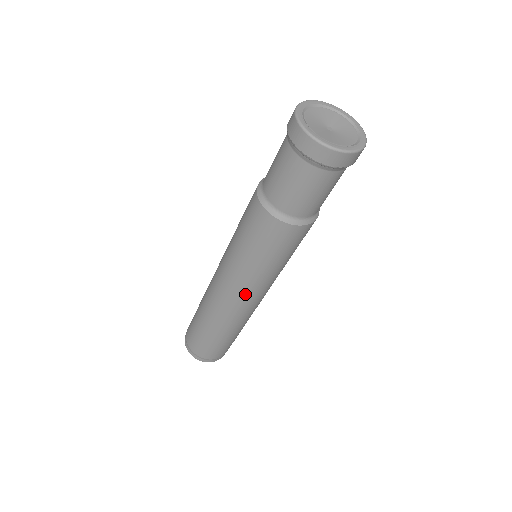
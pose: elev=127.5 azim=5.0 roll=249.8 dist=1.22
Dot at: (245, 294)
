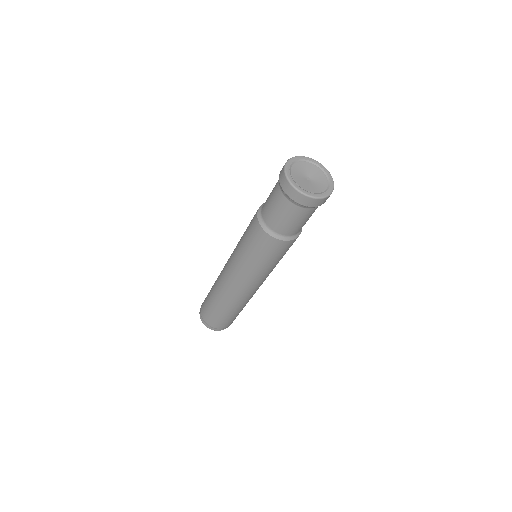
Dot at: (250, 284)
